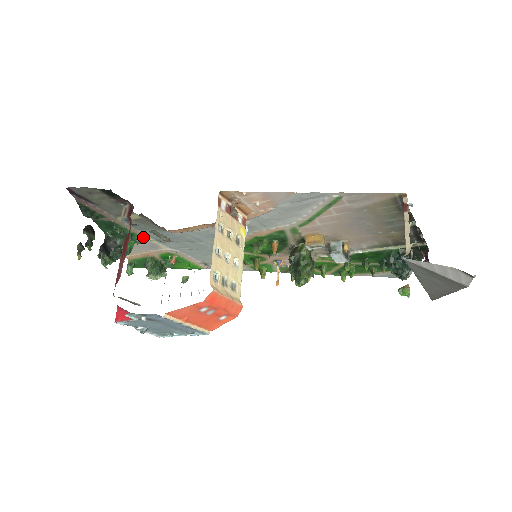
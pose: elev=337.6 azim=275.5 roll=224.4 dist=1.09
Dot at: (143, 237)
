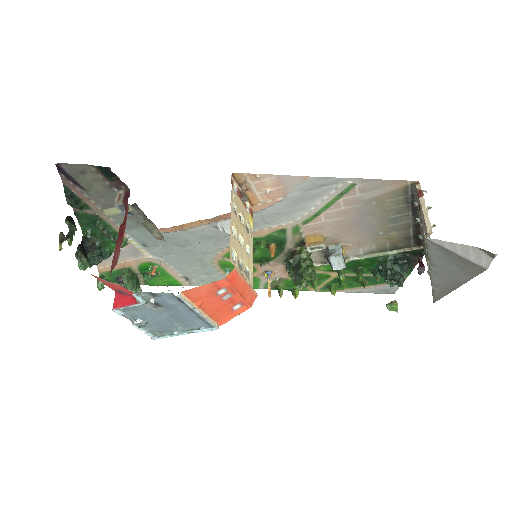
Dot at: (127, 239)
